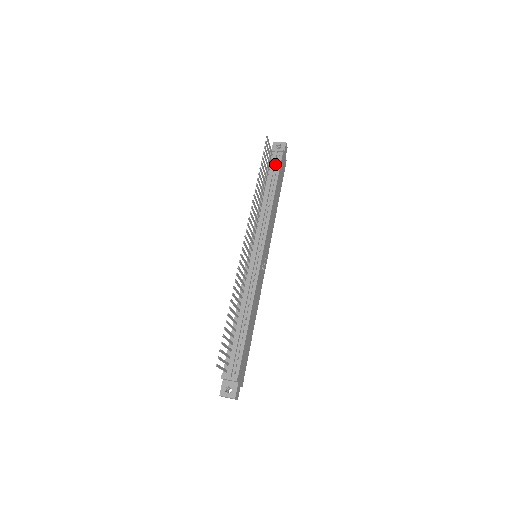
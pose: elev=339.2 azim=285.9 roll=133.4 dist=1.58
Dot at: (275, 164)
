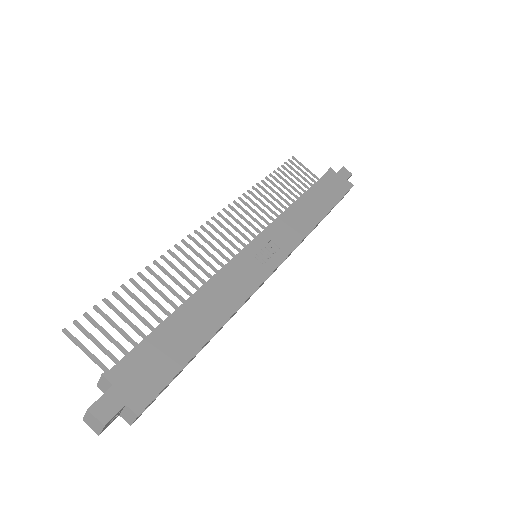
Dot at: occluded
